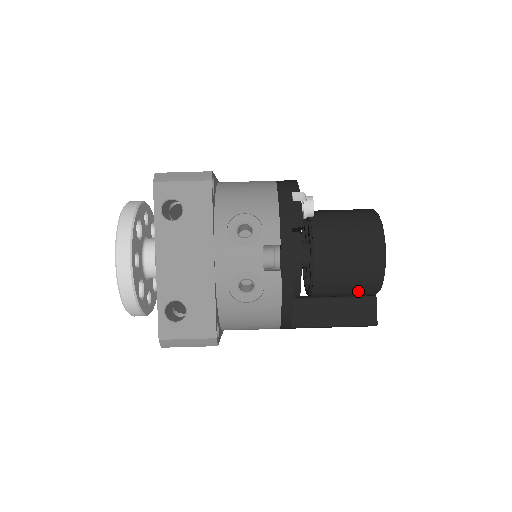
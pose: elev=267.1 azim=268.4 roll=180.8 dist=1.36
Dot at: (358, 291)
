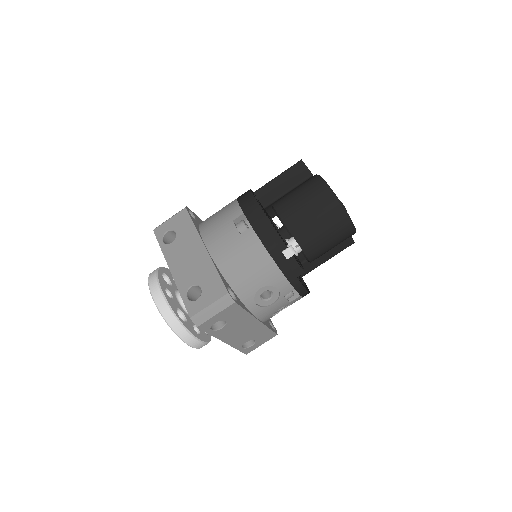
Dot at: occluded
